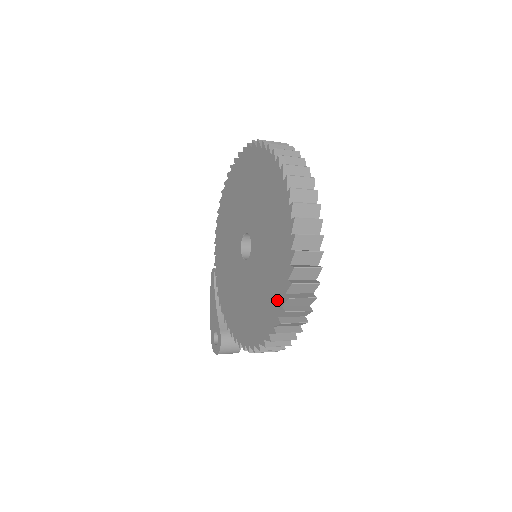
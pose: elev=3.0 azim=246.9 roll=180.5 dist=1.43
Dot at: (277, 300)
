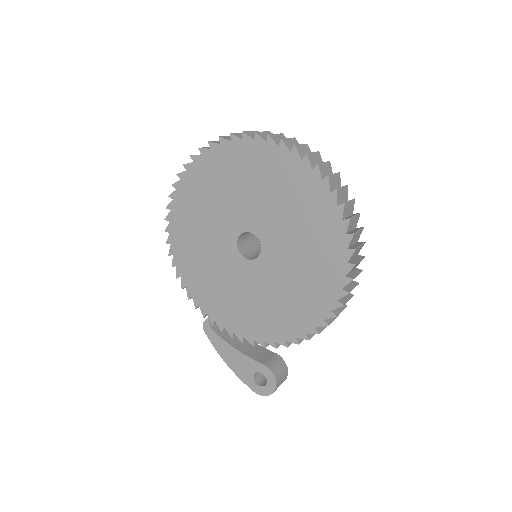
Dot at: (335, 237)
